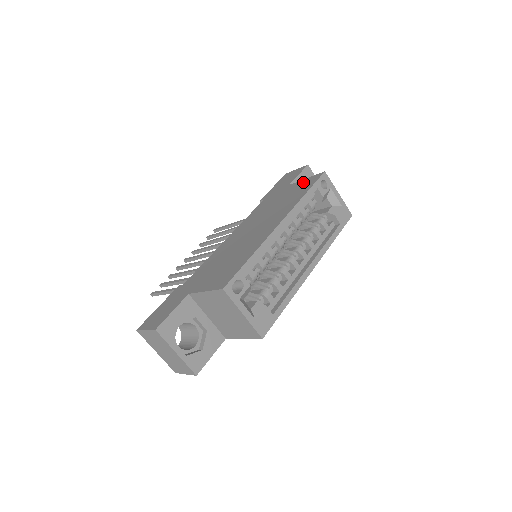
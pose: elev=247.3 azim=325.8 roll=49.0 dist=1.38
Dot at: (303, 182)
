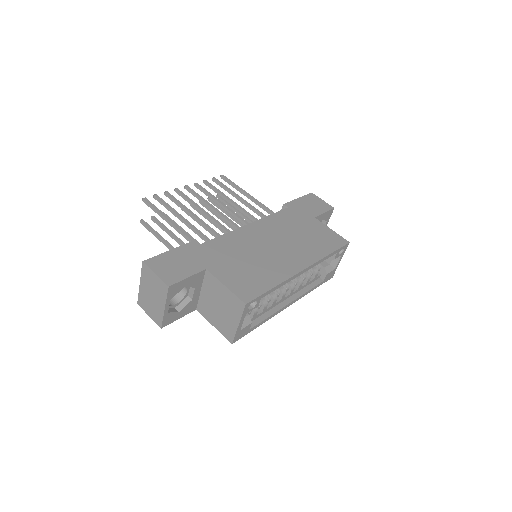
Dot at: (329, 232)
